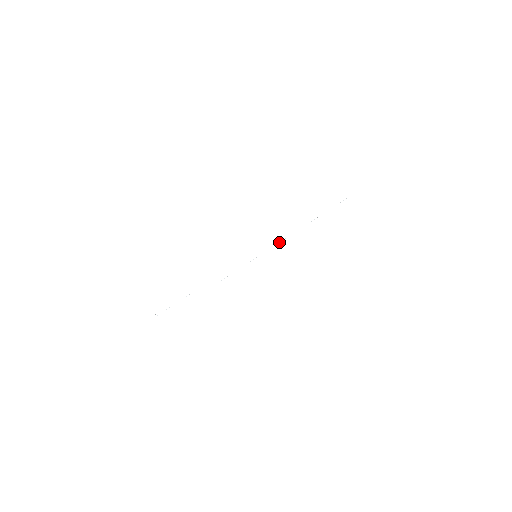
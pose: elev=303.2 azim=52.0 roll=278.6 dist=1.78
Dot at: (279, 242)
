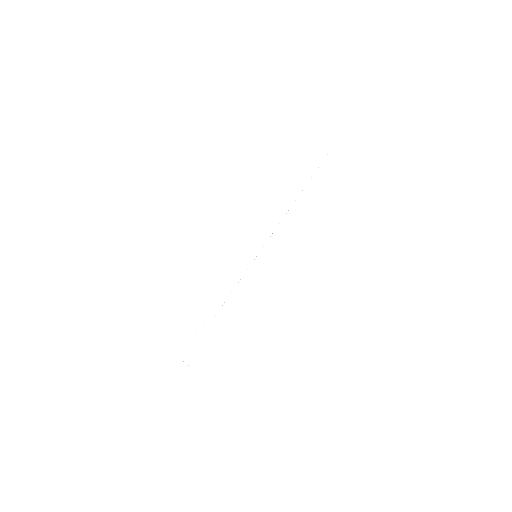
Dot at: occluded
